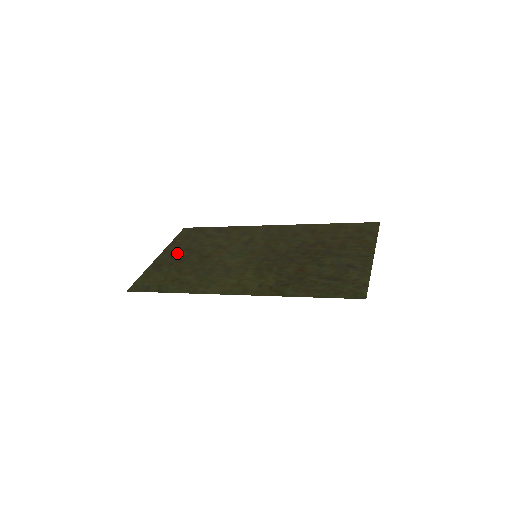
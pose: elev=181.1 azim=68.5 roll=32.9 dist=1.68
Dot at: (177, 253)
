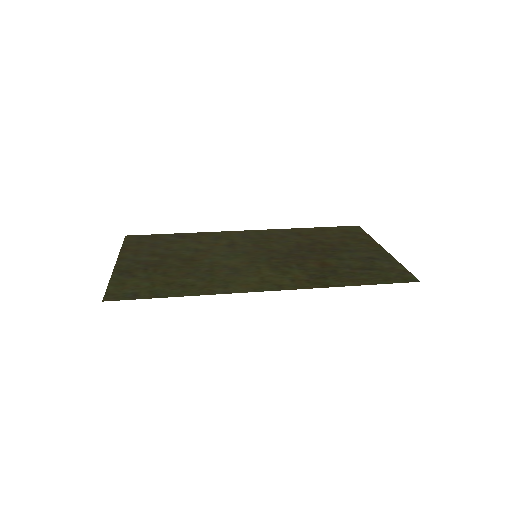
Dot at: (143, 258)
